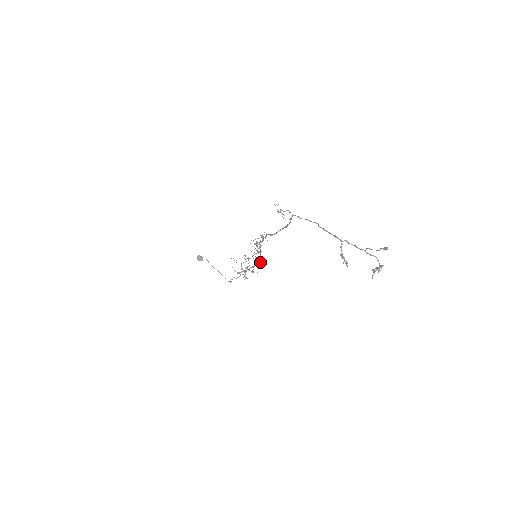
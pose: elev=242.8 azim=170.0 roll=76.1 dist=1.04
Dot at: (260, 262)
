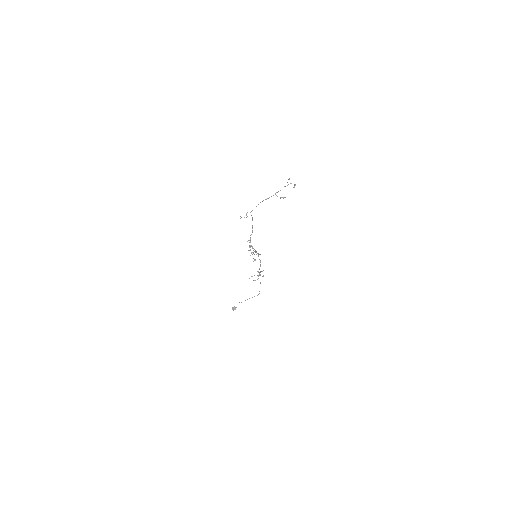
Dot at: occluded
